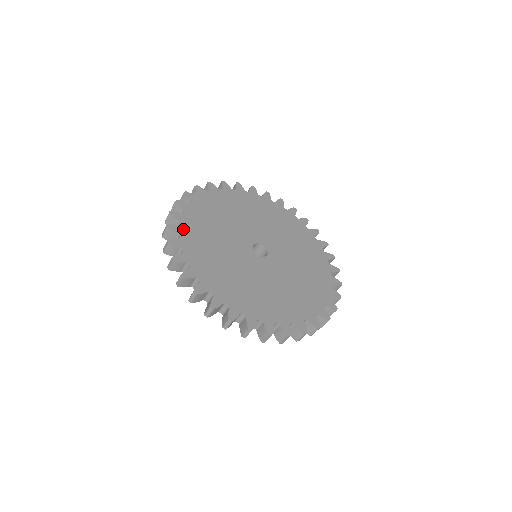
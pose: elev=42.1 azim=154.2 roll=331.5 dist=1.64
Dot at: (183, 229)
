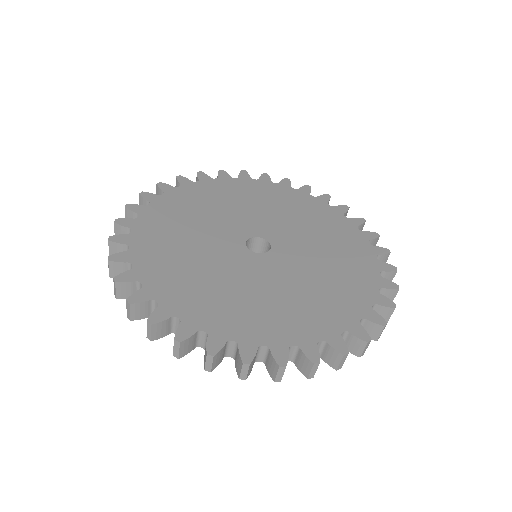
Dot at: (135, 238)
